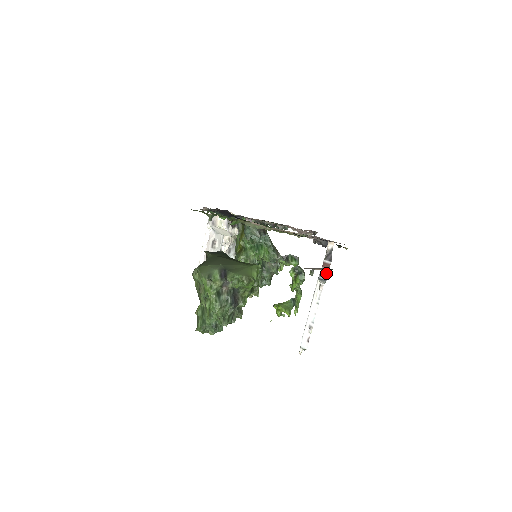
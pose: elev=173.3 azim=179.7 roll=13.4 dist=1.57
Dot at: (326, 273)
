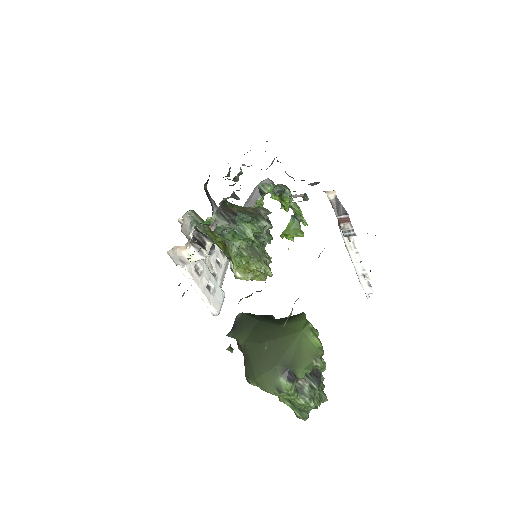
Dot at: (349, 227)
